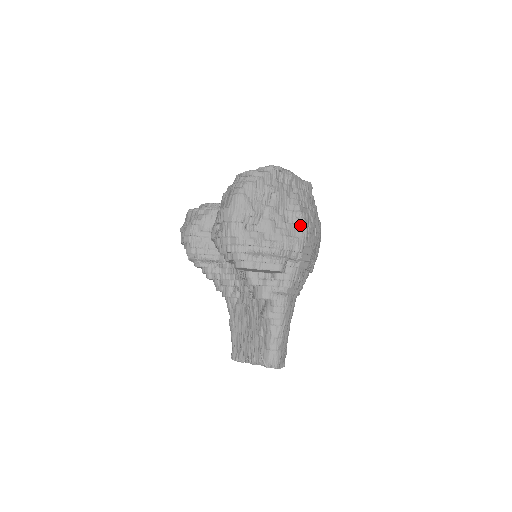
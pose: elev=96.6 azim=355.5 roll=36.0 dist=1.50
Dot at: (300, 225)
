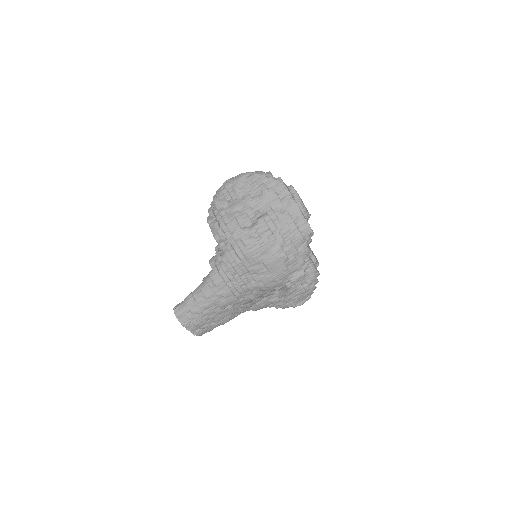
Dot at: (253, 225)
